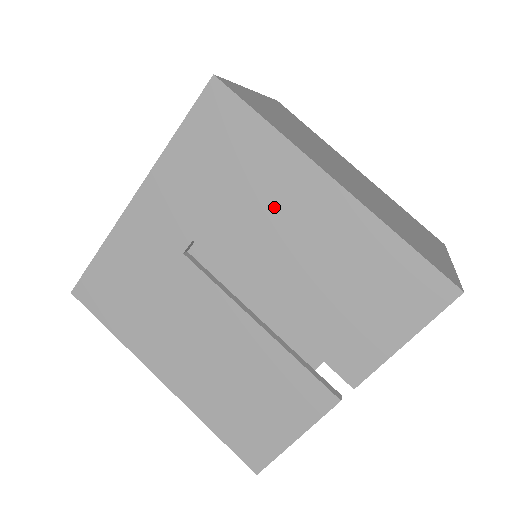
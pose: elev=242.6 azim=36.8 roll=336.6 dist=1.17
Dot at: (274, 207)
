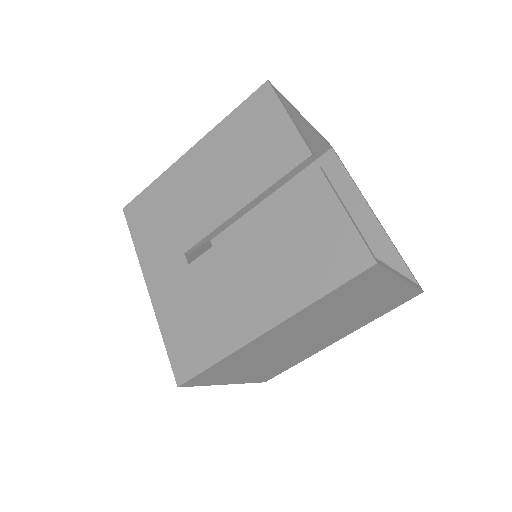
Dot at: (188, 189)
